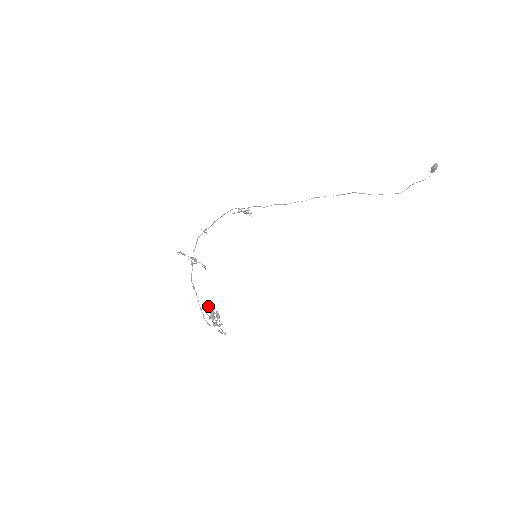
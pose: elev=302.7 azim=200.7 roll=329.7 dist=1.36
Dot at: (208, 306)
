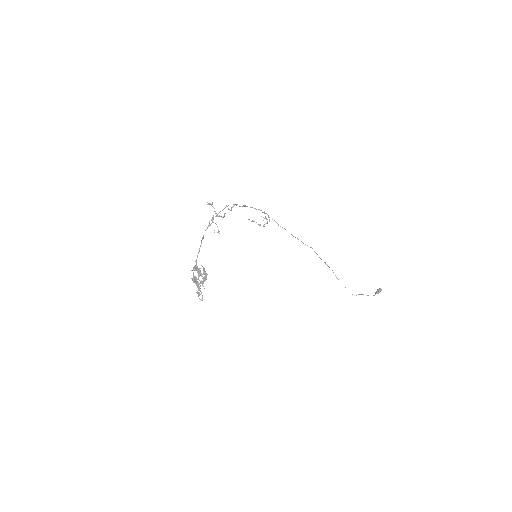
Dot at: (197, 267)
